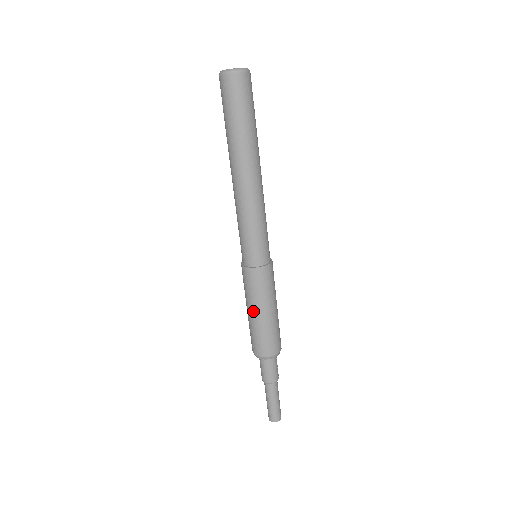
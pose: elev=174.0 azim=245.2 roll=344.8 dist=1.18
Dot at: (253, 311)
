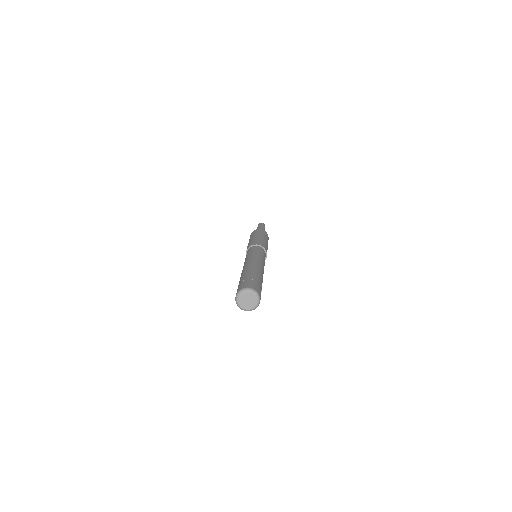
Dot at: occluded
